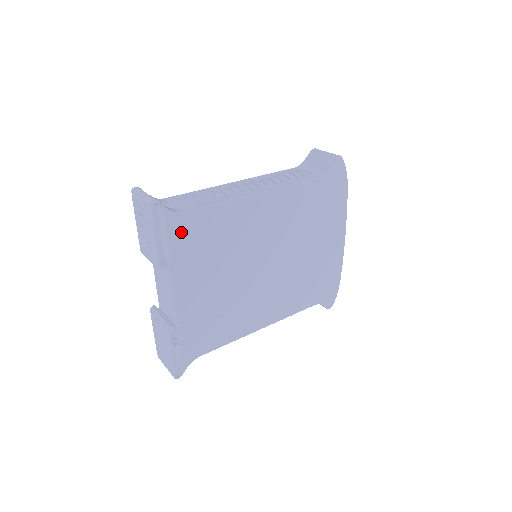
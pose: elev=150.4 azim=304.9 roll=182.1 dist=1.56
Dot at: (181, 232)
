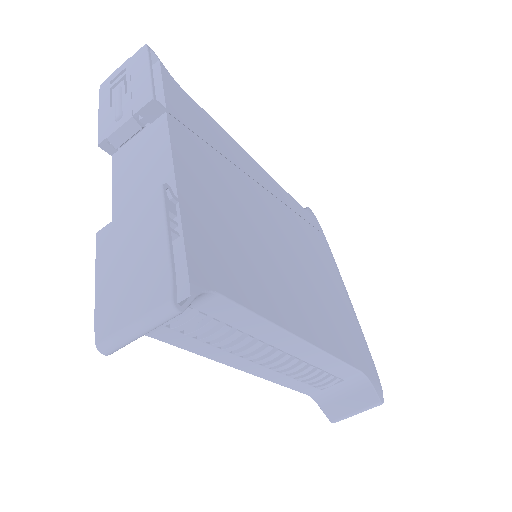
Dot at: (178, 98)
